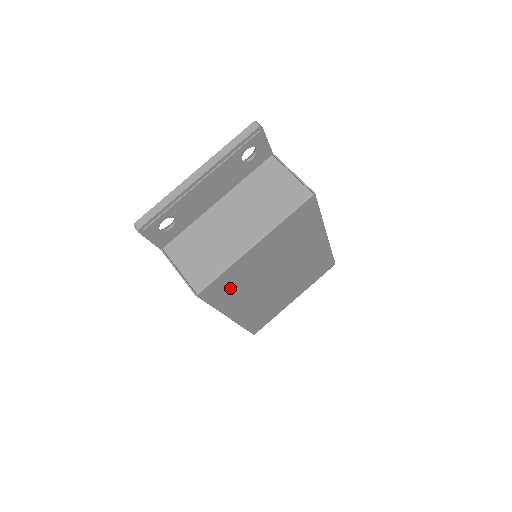
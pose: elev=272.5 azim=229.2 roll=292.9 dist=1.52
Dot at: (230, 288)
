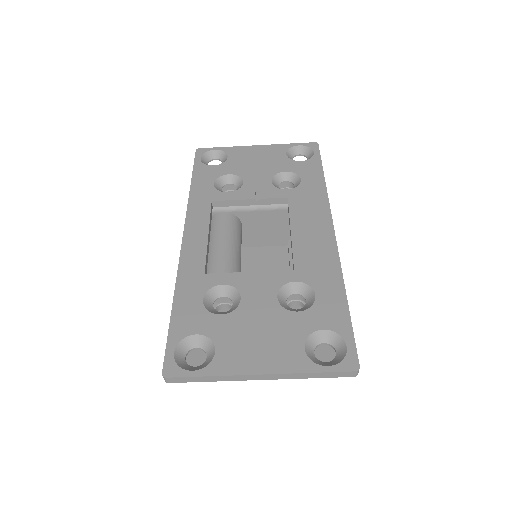
Dot at: occluded
